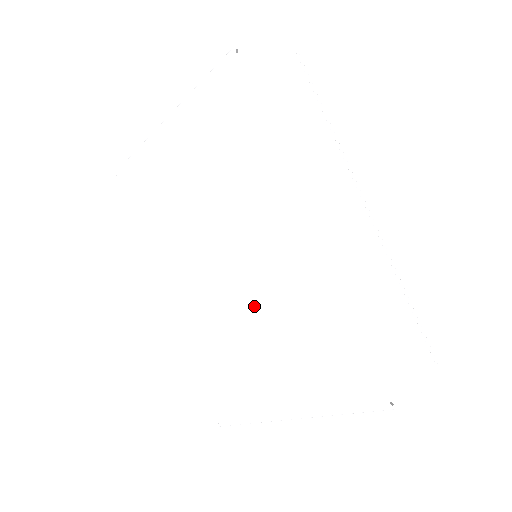
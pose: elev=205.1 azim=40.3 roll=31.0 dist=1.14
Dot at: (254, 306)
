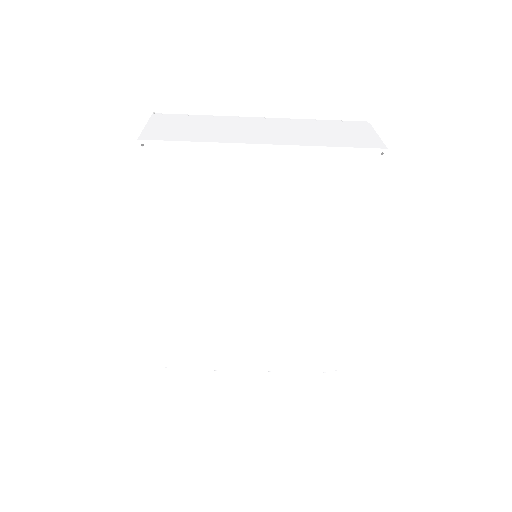
Dot at: (267, 308)
